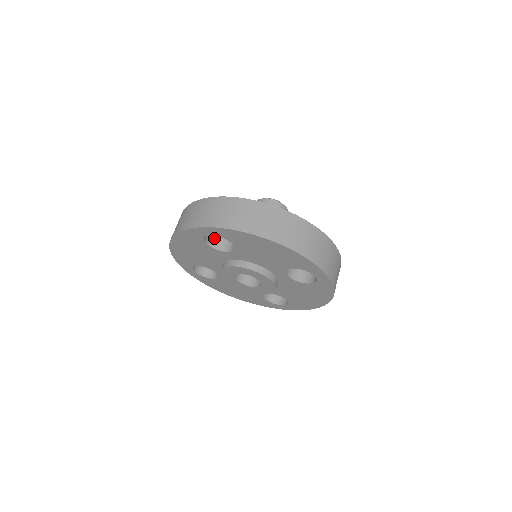
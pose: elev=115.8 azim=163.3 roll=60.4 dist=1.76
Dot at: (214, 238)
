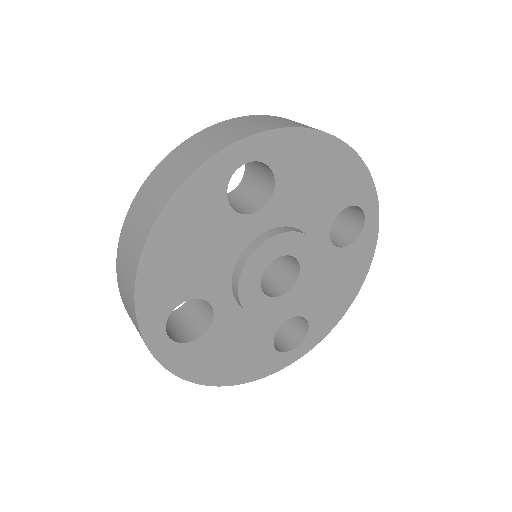
Dot at: occluded
